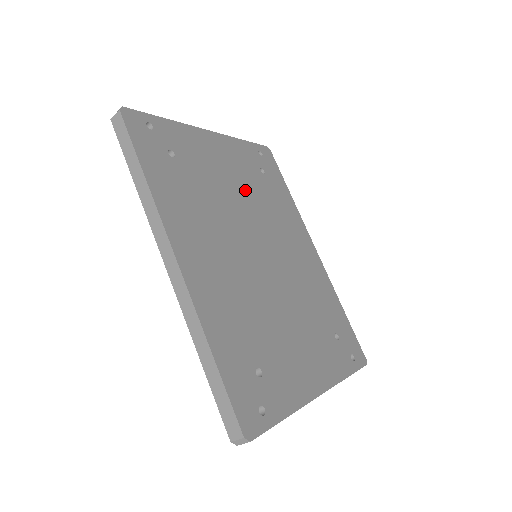
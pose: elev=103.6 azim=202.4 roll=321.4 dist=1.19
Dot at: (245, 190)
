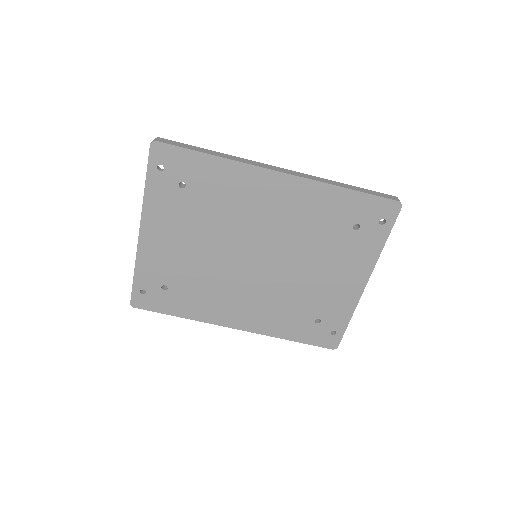
Dot at: (200, 231)
